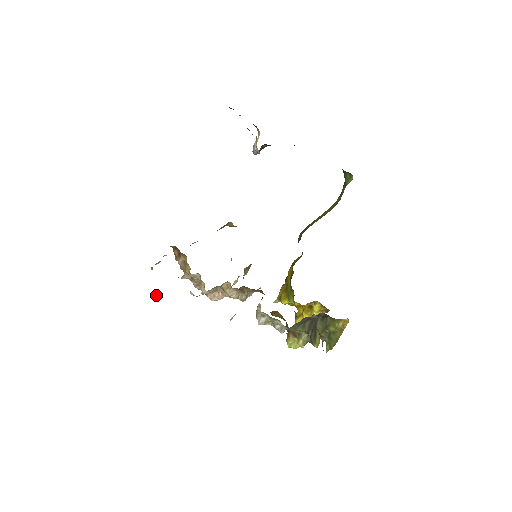
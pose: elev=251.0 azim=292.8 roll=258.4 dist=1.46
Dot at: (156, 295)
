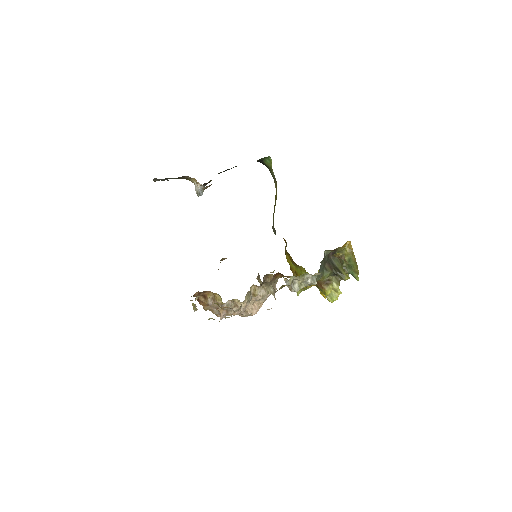
Dot at: occluded
